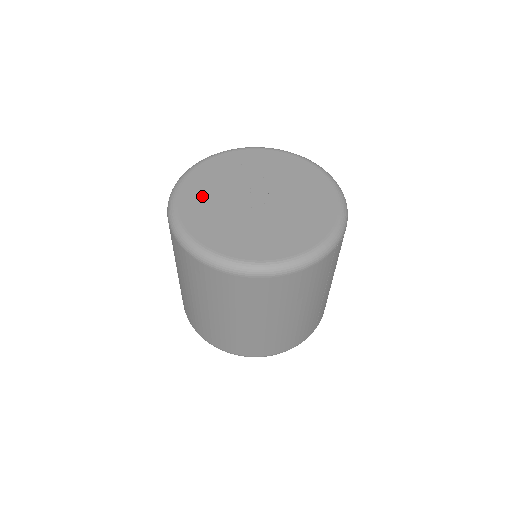
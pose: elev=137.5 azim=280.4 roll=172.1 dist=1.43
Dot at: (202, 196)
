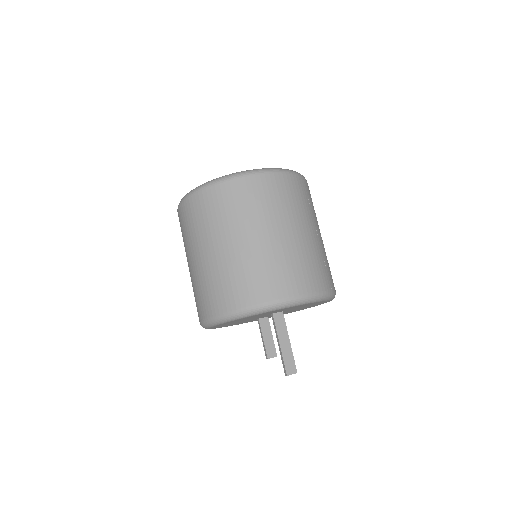
Dot at: occluded
